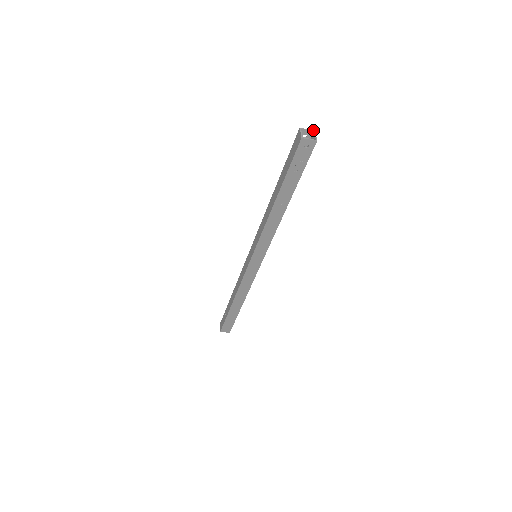
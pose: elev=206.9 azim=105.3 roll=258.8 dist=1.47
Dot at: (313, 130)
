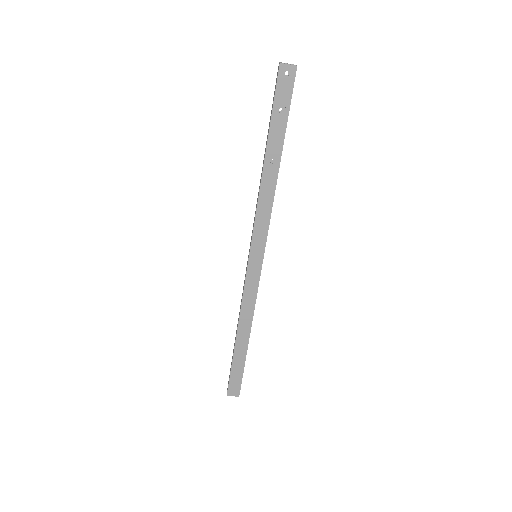
Dot at: occluded
